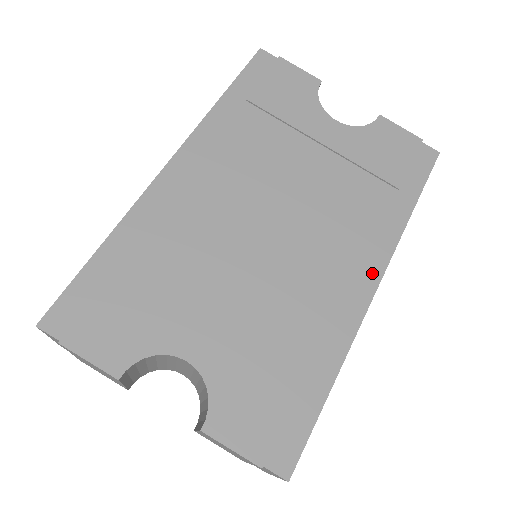
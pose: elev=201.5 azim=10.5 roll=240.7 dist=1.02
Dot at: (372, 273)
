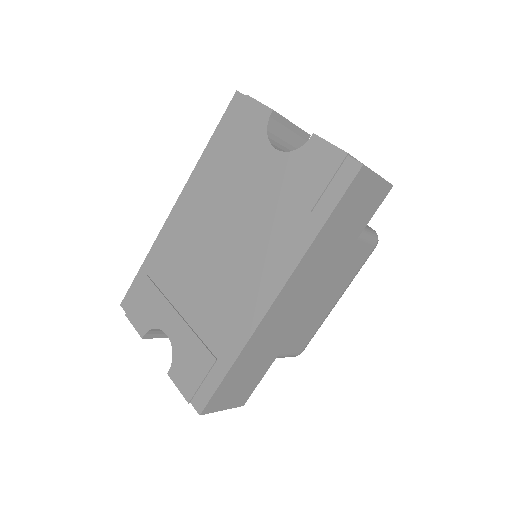
Dot at: (273, 289)
